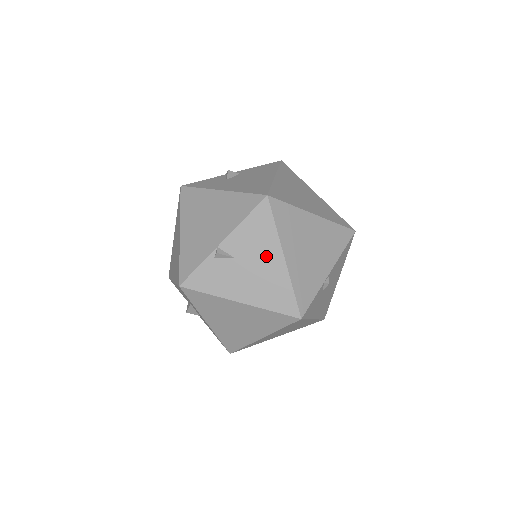
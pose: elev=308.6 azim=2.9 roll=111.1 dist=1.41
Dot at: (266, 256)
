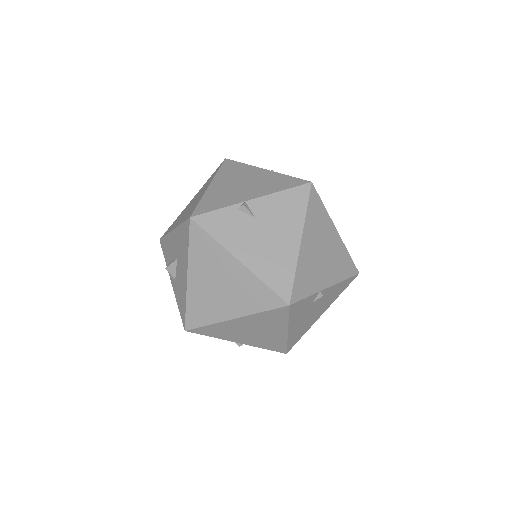
Dot at: (285, 231)
